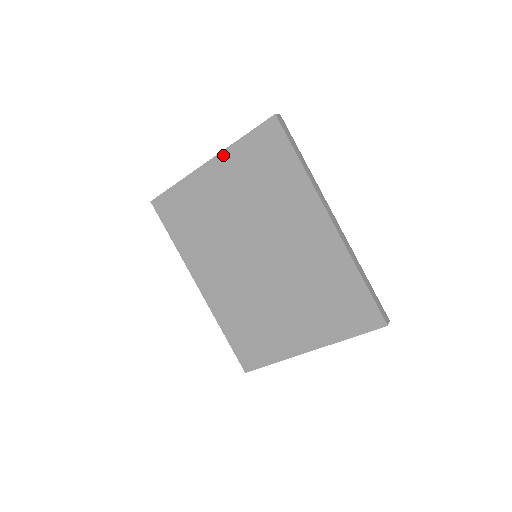
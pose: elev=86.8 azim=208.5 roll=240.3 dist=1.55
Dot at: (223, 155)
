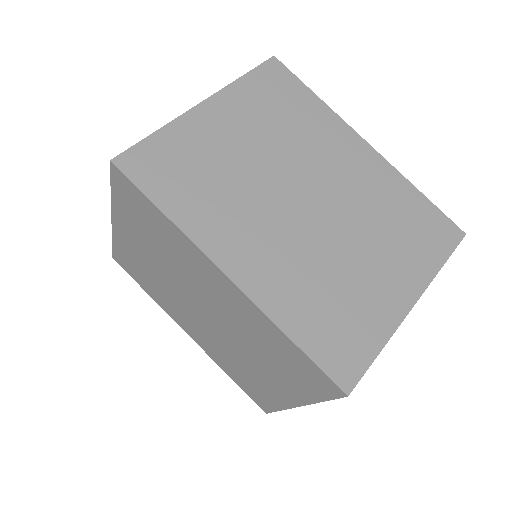
Dot at: (224, 93)
